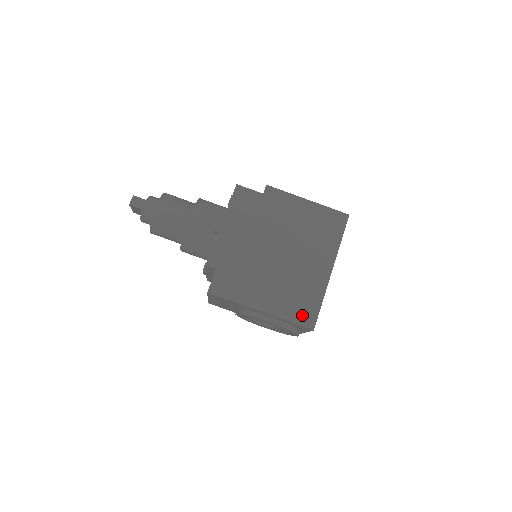
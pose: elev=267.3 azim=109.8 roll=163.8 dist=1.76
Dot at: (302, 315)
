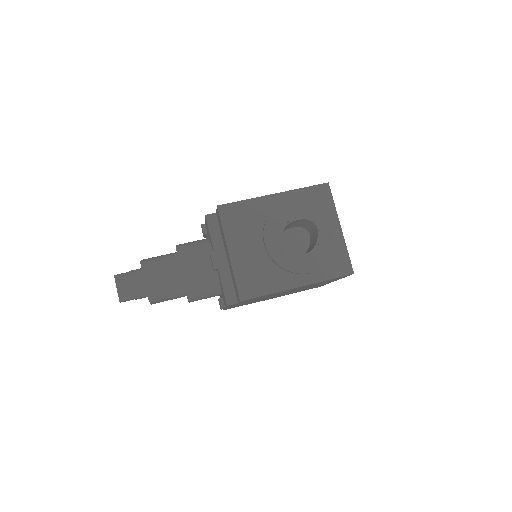
Dot at: occluded
